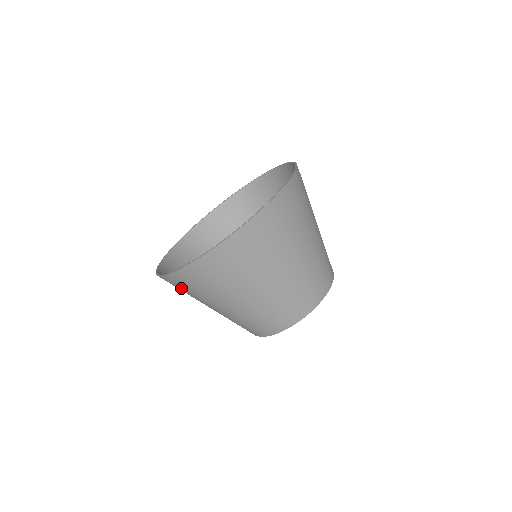
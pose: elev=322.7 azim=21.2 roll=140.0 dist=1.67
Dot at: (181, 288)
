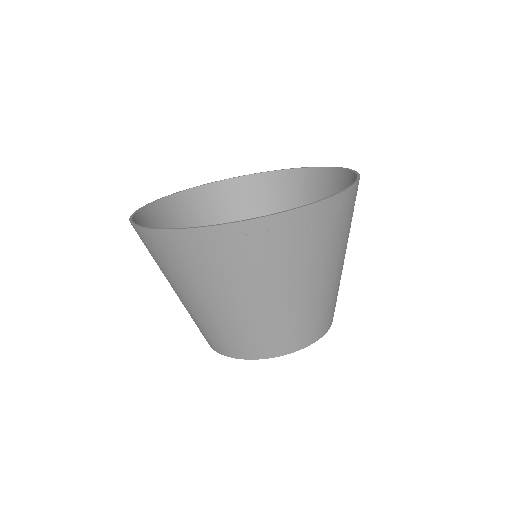
Dot at: (271, 247)
